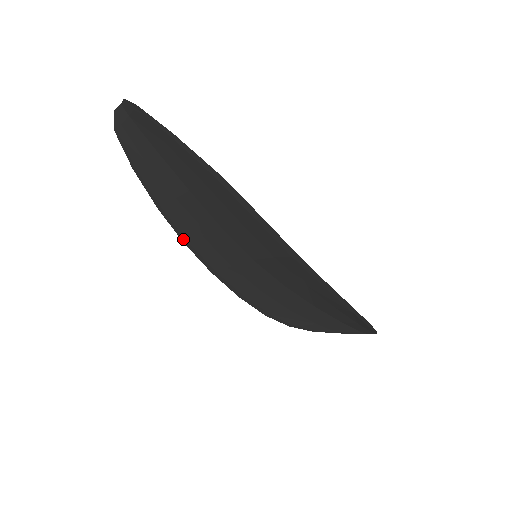
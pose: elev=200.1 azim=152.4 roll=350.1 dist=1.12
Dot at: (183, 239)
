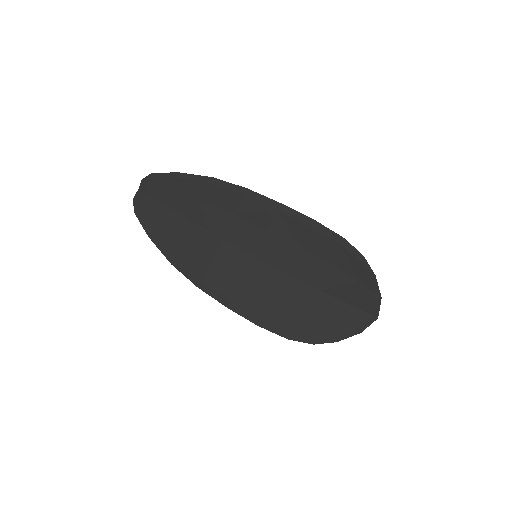
Dot at: (196, 282)
